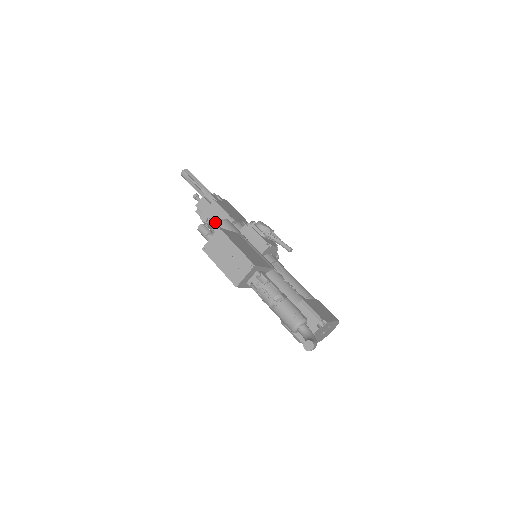
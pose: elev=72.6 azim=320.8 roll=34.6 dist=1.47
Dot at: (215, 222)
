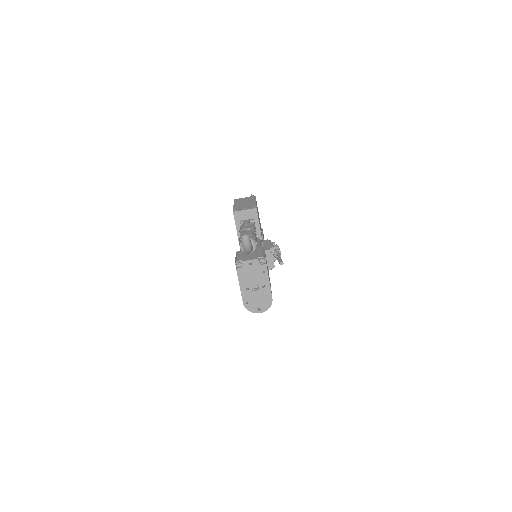
Dot at: occluded
